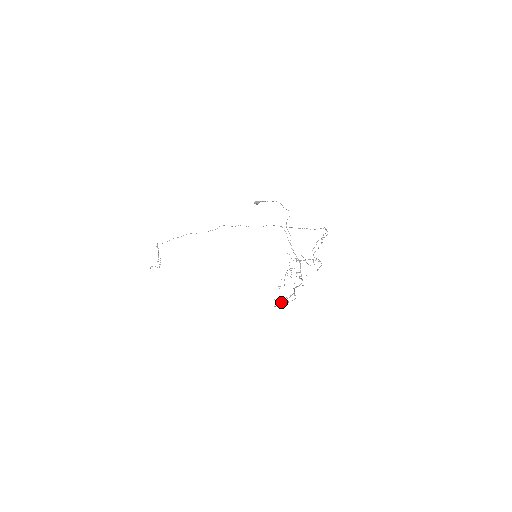
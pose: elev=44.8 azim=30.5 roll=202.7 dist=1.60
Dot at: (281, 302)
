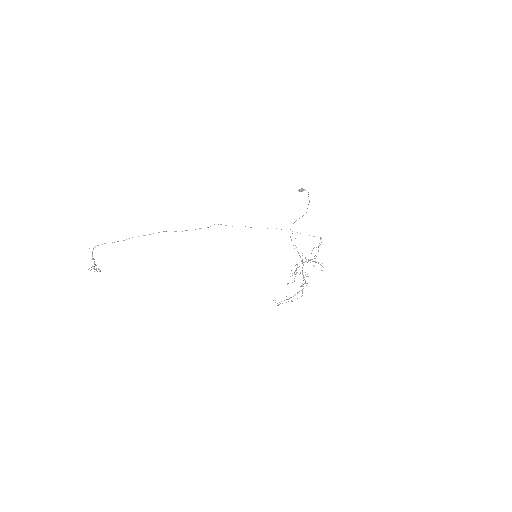
Dot at: occluded
